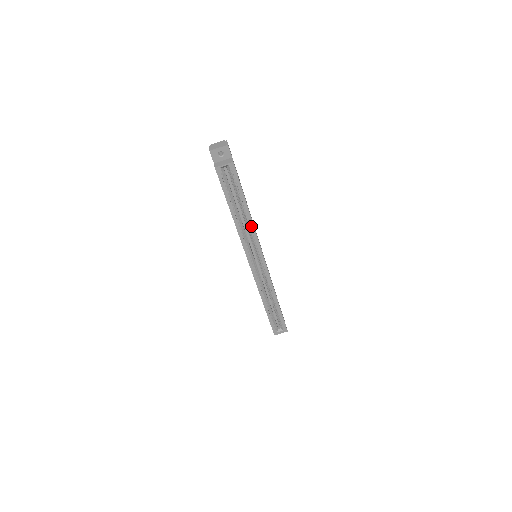
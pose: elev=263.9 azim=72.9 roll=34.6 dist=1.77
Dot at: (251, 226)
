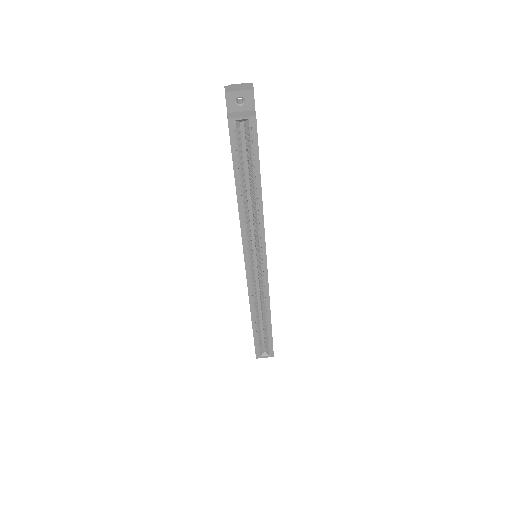
Dot at: (259, 214)
